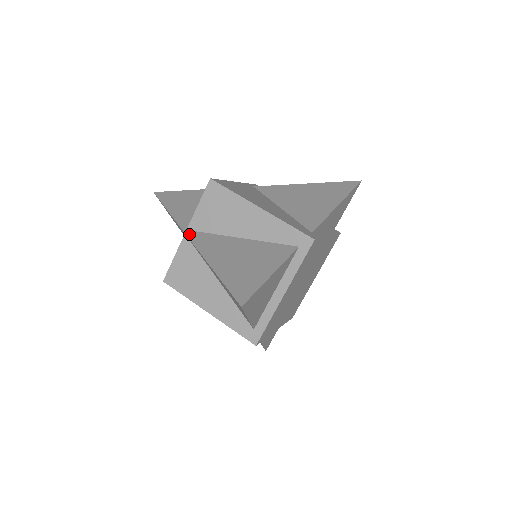
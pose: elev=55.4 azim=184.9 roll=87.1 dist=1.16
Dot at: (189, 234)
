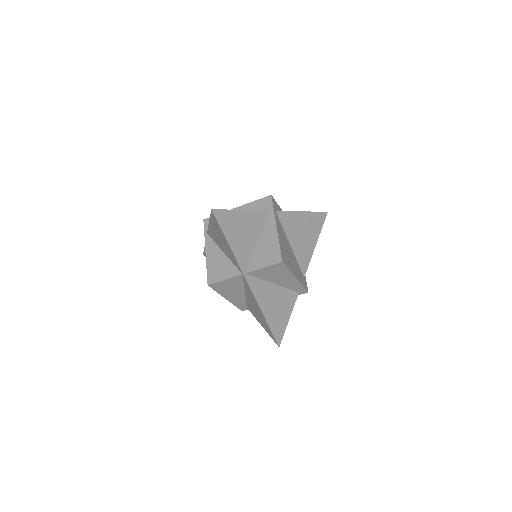
Dot at: (248, 279)
